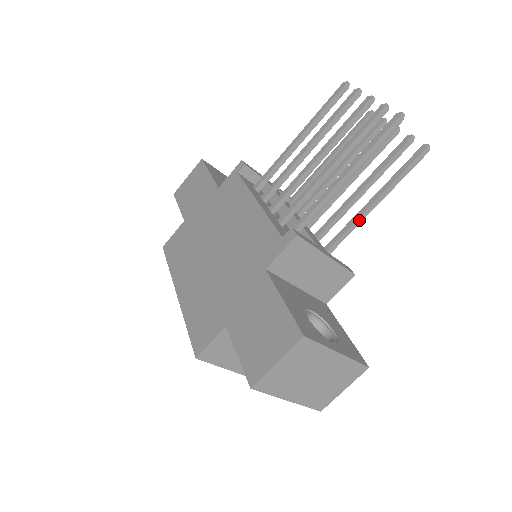
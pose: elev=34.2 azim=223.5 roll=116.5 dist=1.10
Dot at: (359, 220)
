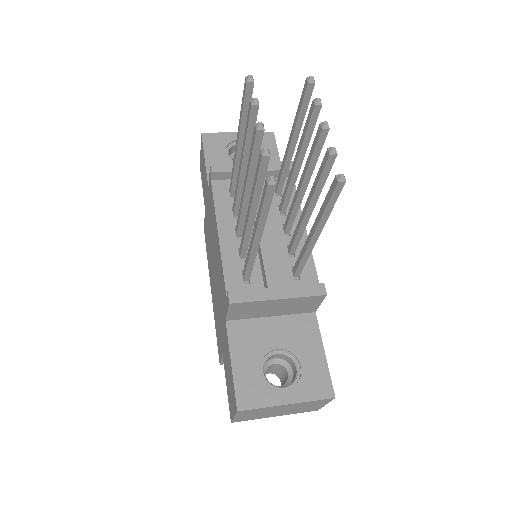
Dot at: (309, 248)
